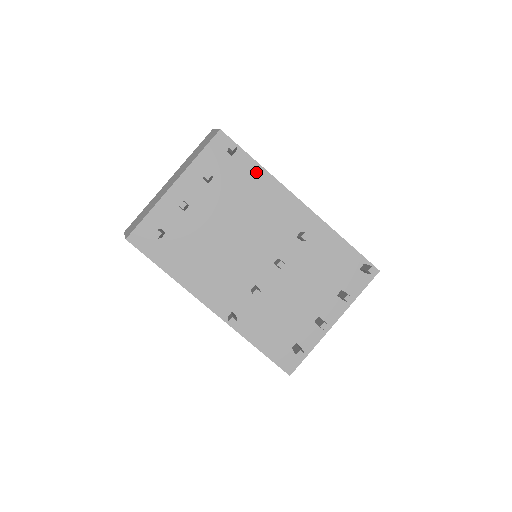
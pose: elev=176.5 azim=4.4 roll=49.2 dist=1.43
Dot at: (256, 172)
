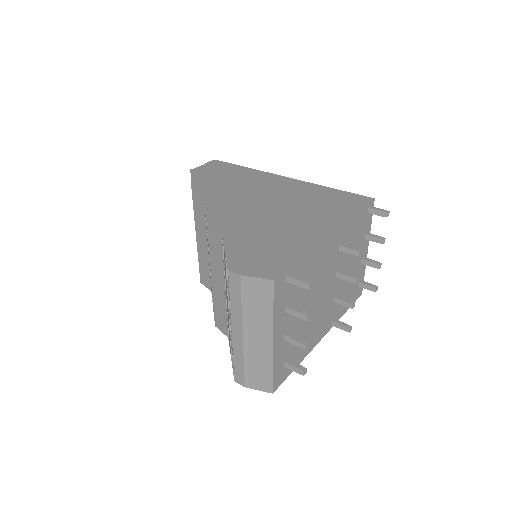
Dot at: (305, 262)
